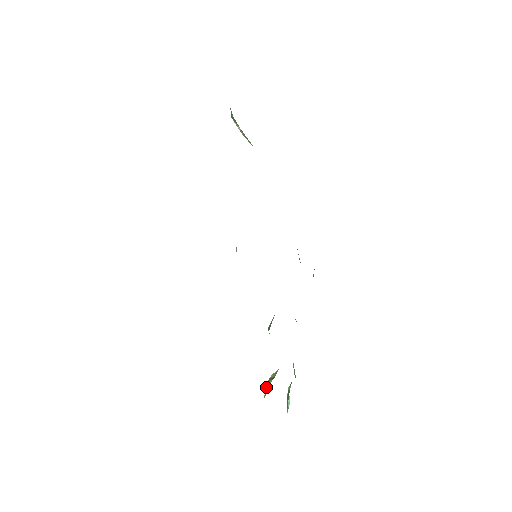
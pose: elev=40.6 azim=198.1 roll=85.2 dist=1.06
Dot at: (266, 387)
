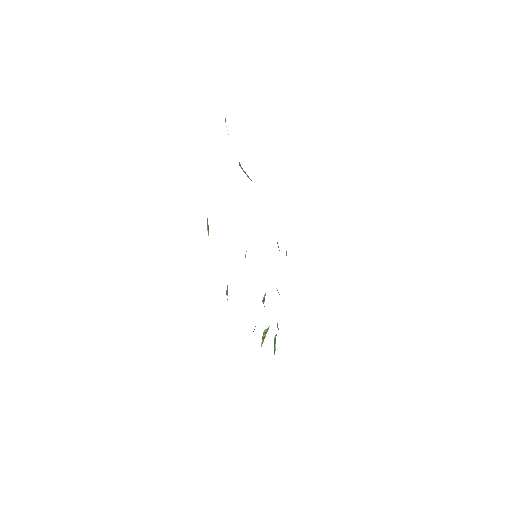
Dot at: (262, 339)
